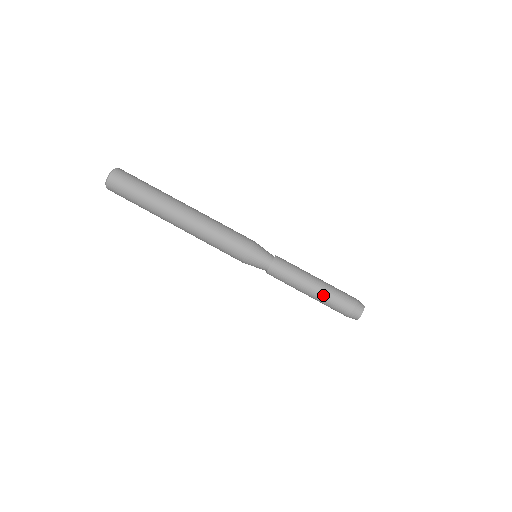
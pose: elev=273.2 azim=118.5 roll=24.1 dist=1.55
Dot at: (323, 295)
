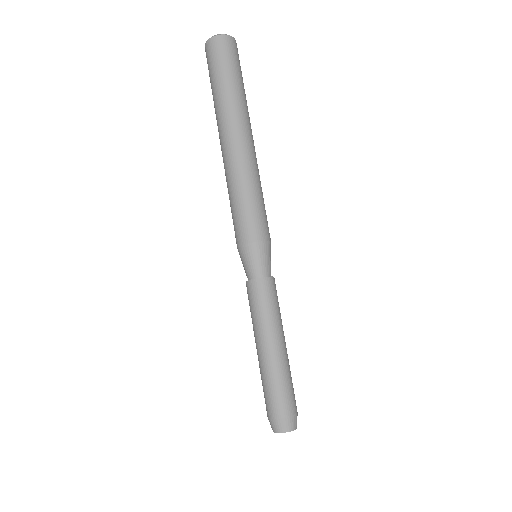
Dot at: (278, 366)
